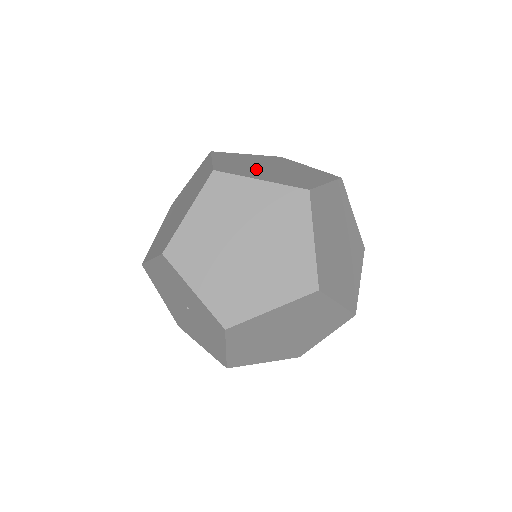
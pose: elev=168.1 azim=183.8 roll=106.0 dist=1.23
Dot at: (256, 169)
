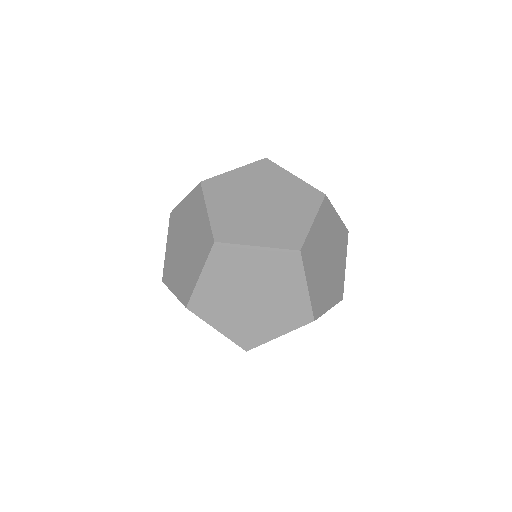
Dot at: occluded
